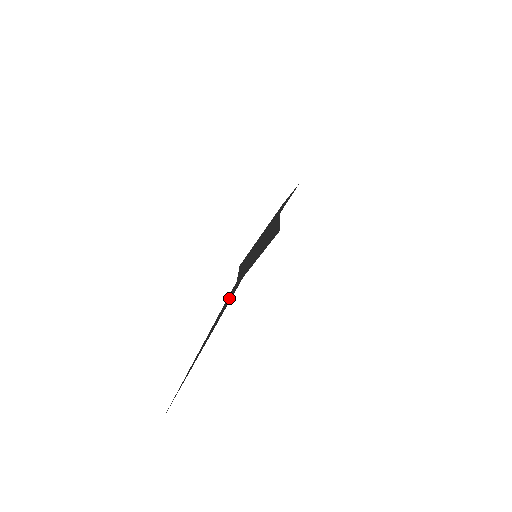
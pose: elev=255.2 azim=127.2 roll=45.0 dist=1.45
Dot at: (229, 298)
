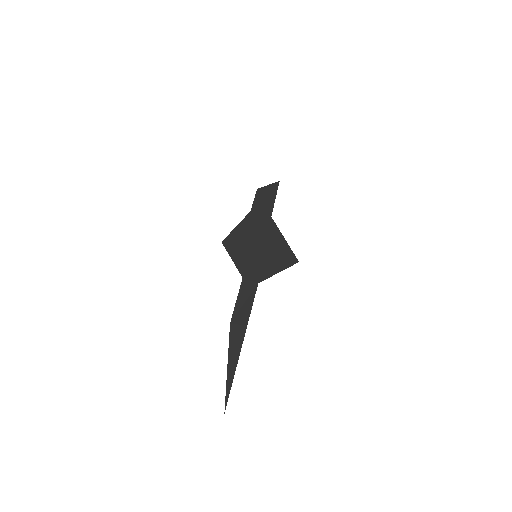
Dot at: (245, 298)
